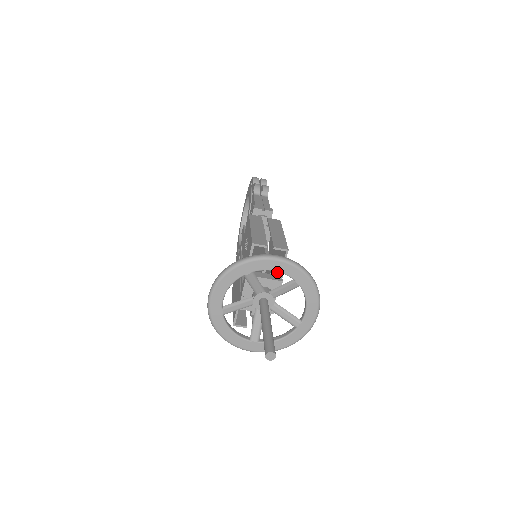
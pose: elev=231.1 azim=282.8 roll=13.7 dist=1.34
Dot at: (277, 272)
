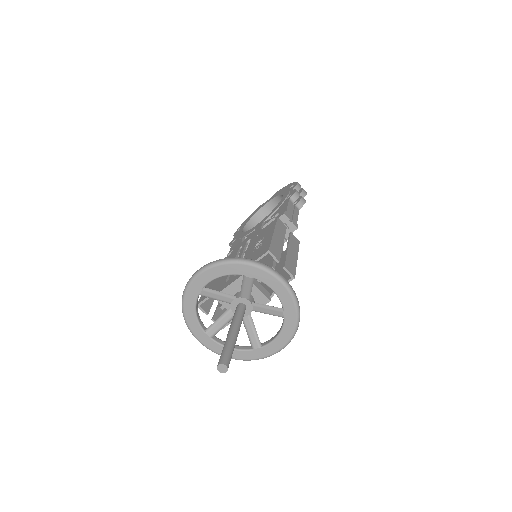
Dot at: occluded
